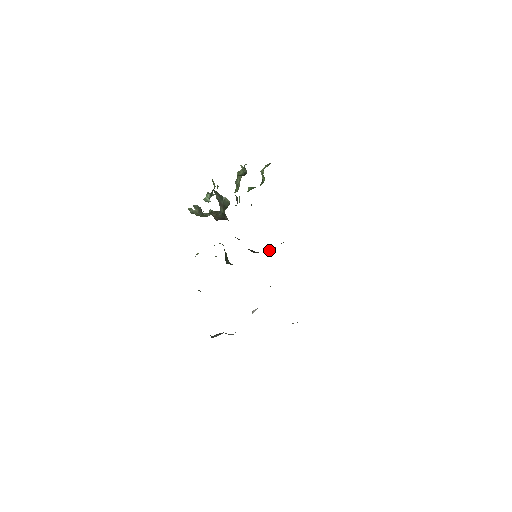
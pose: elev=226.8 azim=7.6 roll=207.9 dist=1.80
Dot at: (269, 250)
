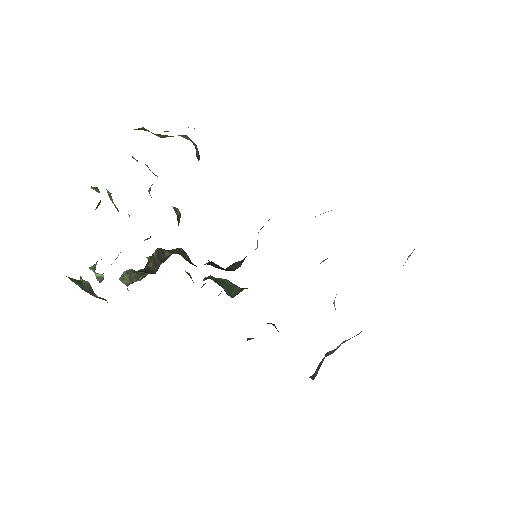
Dot at: occluded
